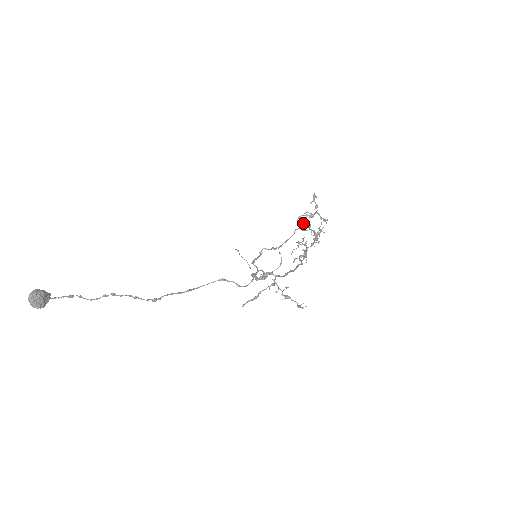
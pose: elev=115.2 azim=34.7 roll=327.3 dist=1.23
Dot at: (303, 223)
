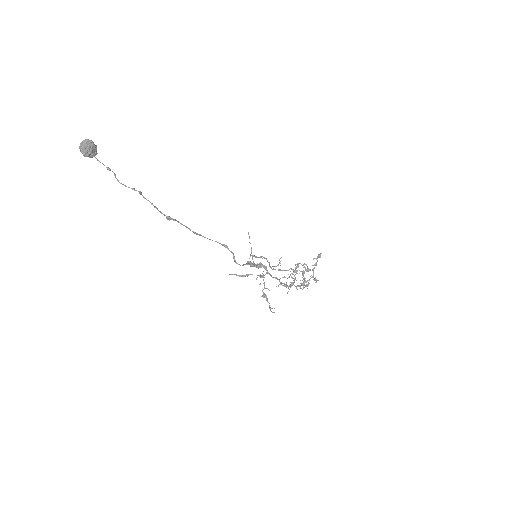
Dot at: (297, 271)
